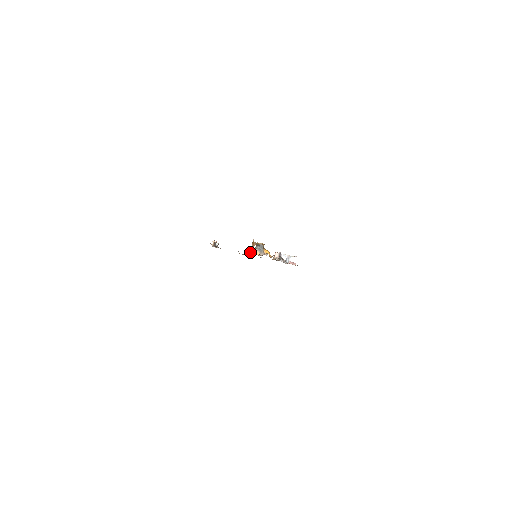
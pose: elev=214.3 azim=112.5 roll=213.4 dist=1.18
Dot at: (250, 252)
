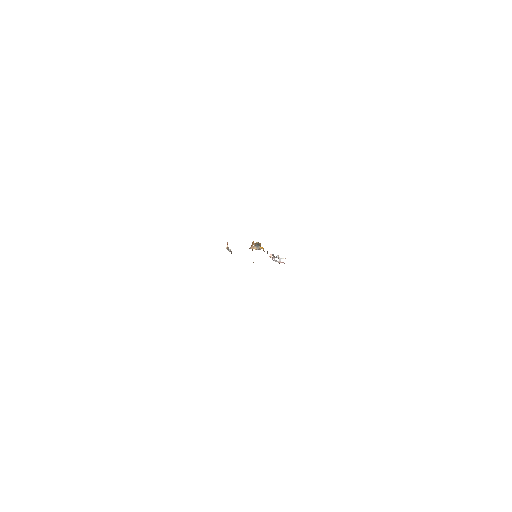
Dot at: (250, 247)
